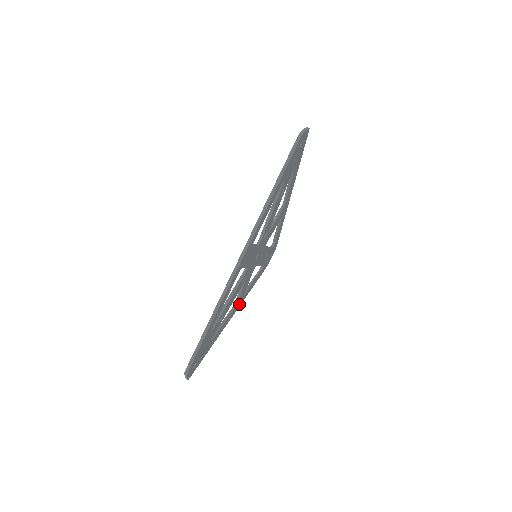
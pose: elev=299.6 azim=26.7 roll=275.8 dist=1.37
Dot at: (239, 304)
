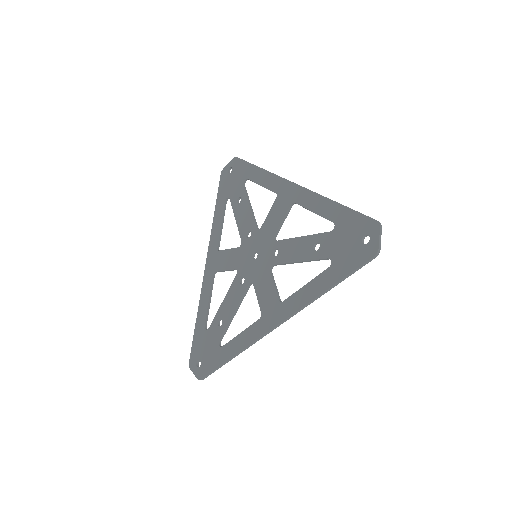
Dot at: (212, 257)
